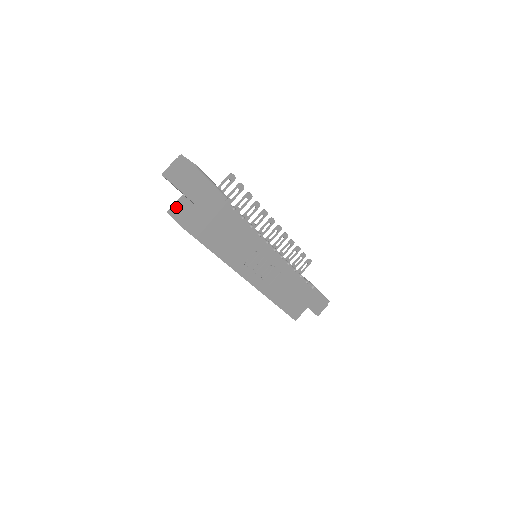
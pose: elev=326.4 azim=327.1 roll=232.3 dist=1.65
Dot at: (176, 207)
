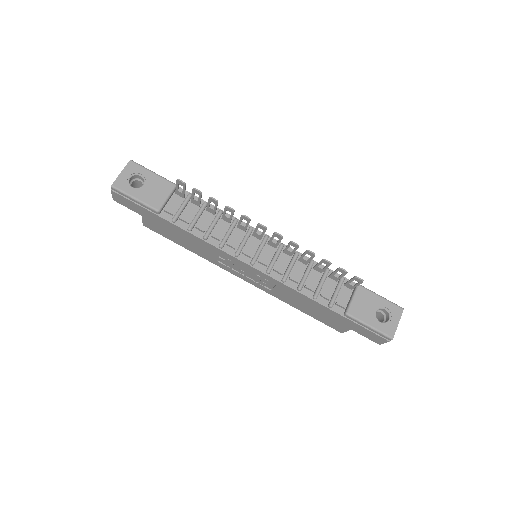
Dot at: occluded
